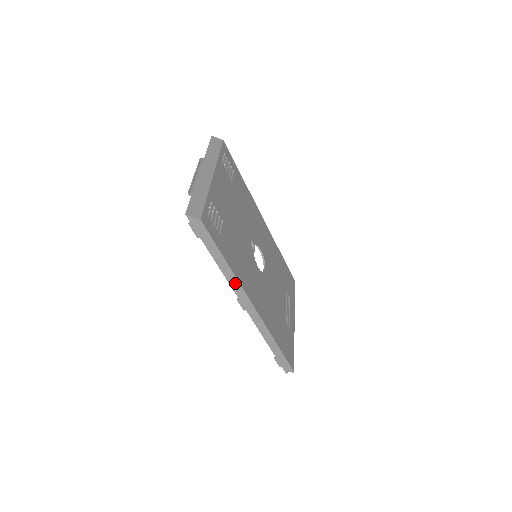
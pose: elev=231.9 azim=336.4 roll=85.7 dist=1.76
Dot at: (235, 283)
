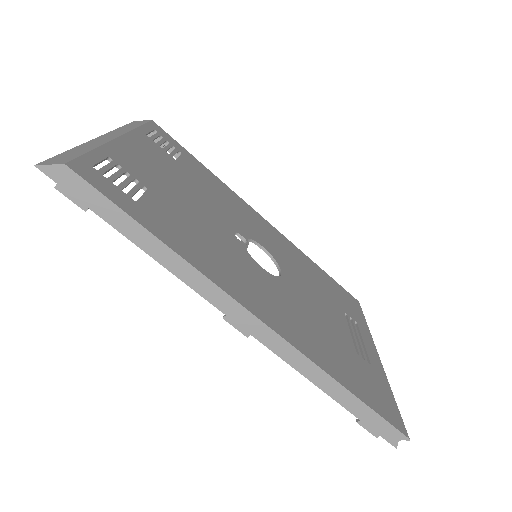
Dot at: (198, 280)
